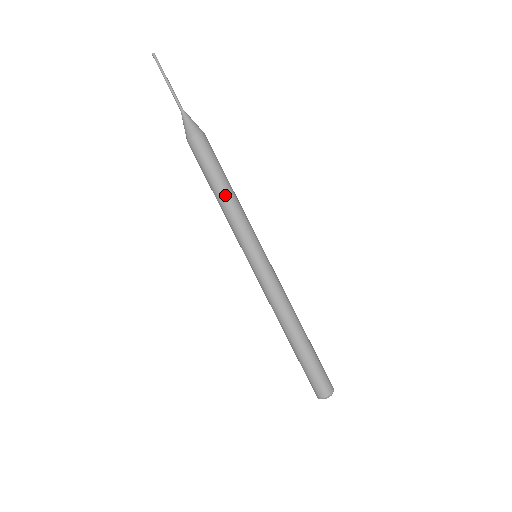
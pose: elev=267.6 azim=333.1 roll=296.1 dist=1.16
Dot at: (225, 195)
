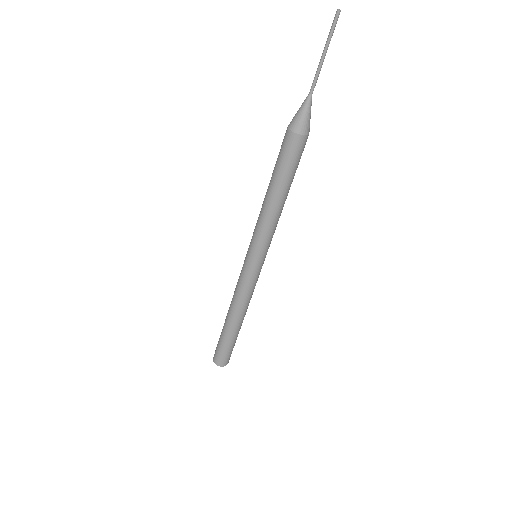
Dot at: (279, 203)
